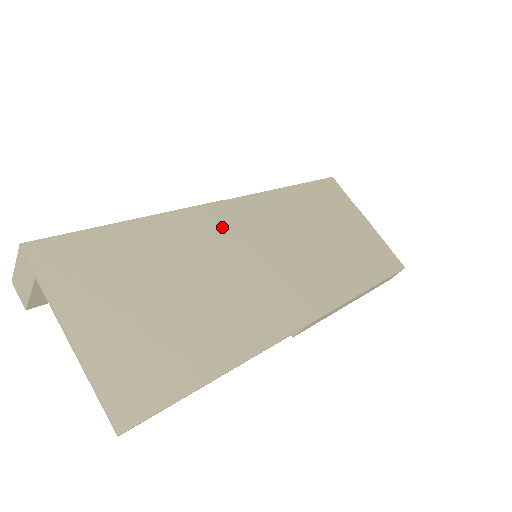
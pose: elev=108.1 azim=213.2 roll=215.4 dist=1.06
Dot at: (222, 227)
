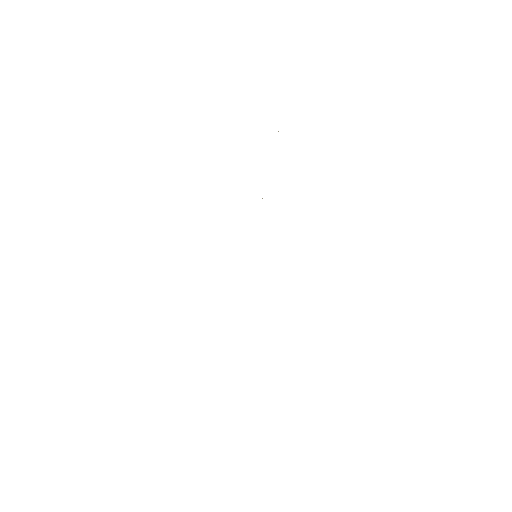
Dot at: (229, 273)
